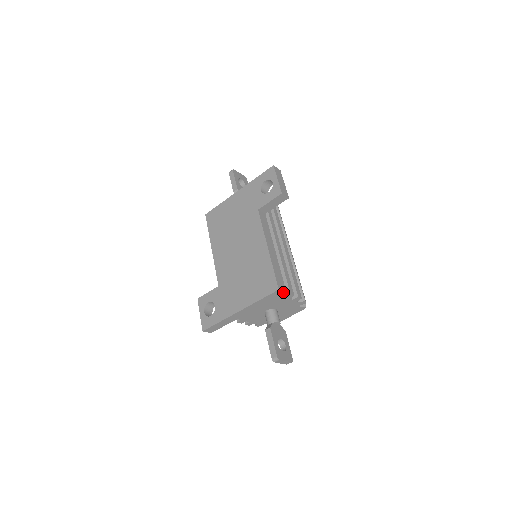
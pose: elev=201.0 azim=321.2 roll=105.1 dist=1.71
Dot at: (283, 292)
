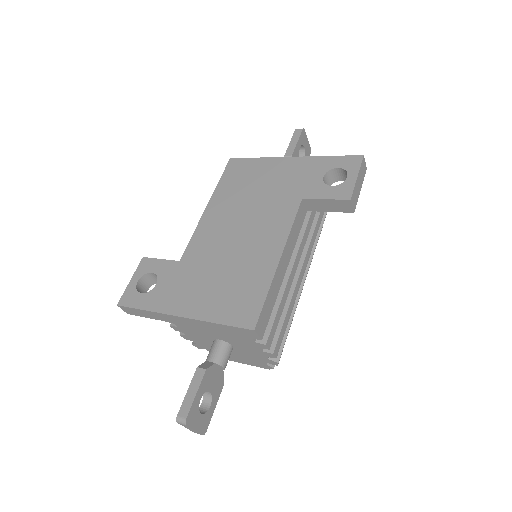
Dot at: (258, 336)
